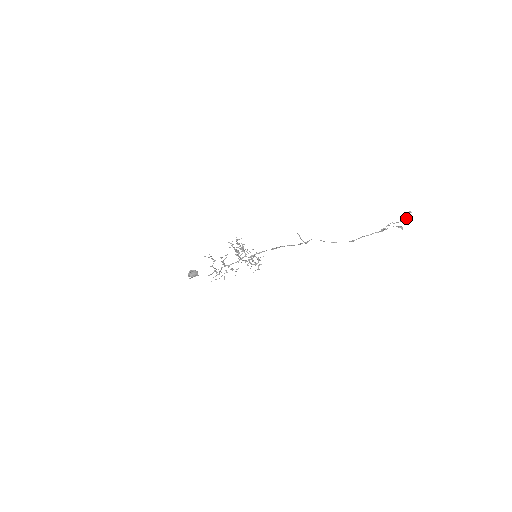
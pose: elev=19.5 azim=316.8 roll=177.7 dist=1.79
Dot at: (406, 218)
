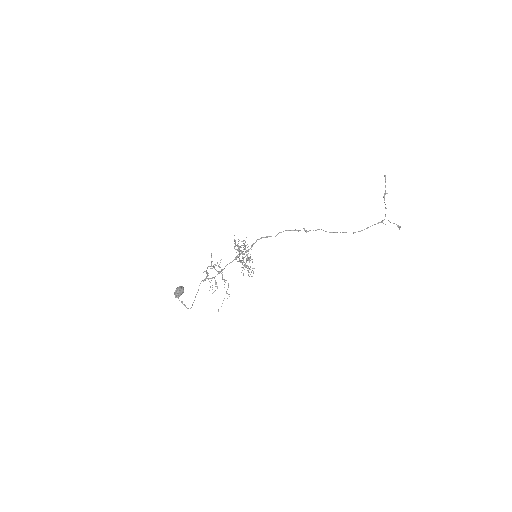
Dot at: occluded
